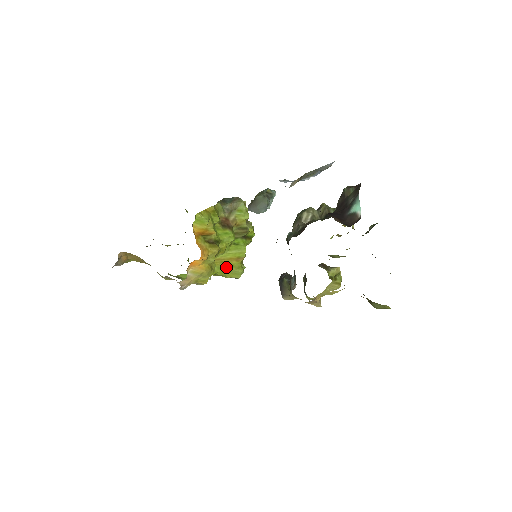
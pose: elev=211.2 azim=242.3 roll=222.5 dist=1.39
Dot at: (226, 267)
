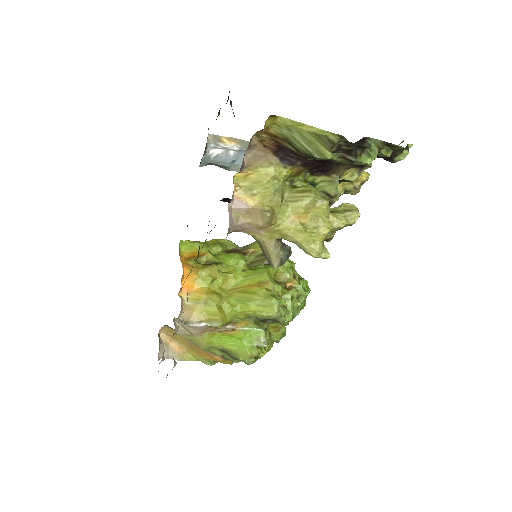
Dot at: (247, 297)
